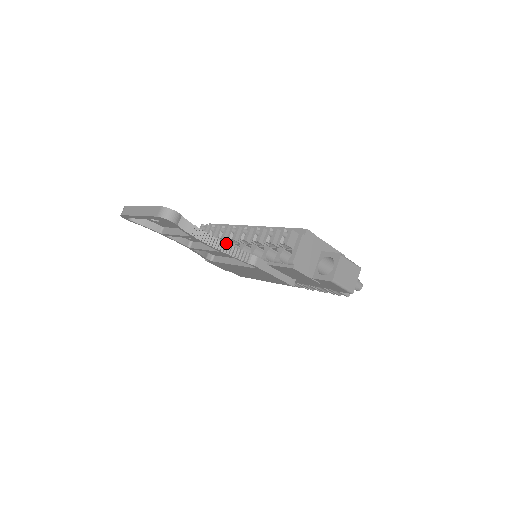
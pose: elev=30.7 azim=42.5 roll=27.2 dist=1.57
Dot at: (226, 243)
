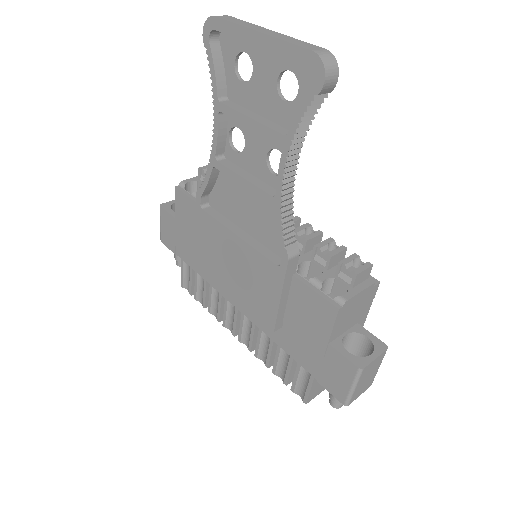
Dot at: (292, 197)
